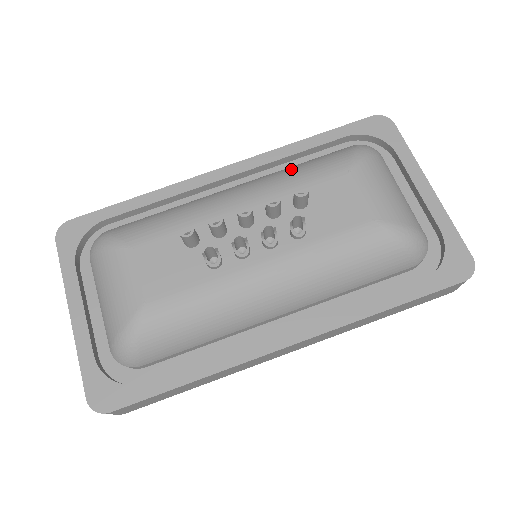
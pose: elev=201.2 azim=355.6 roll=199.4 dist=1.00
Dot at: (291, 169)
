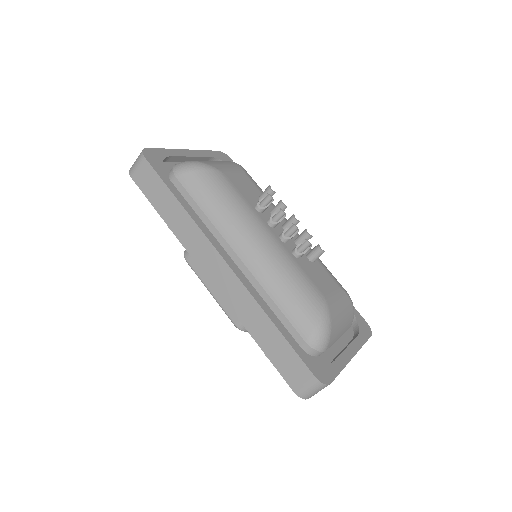
Dot at: occluded
